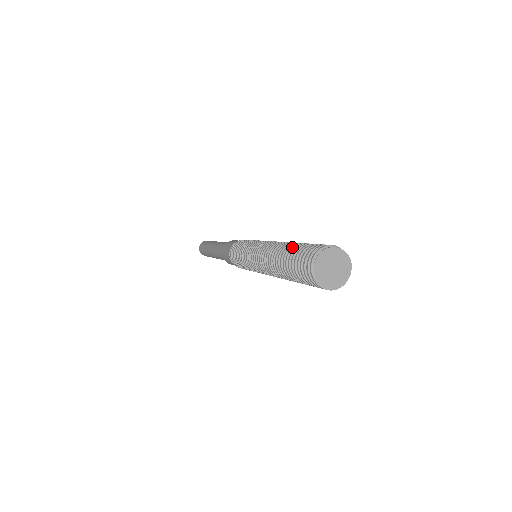
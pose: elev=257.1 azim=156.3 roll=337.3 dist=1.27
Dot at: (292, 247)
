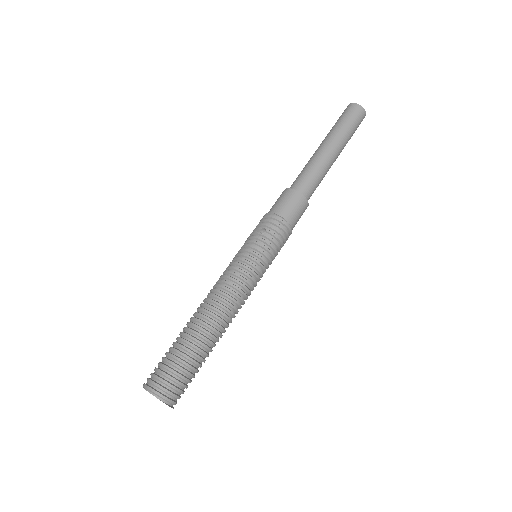
Dot at: (179, 344)
